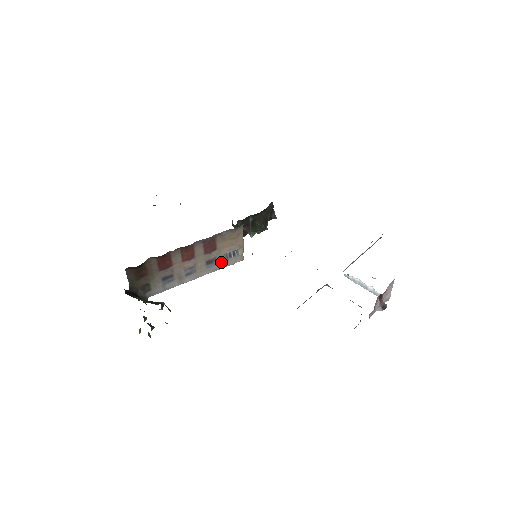
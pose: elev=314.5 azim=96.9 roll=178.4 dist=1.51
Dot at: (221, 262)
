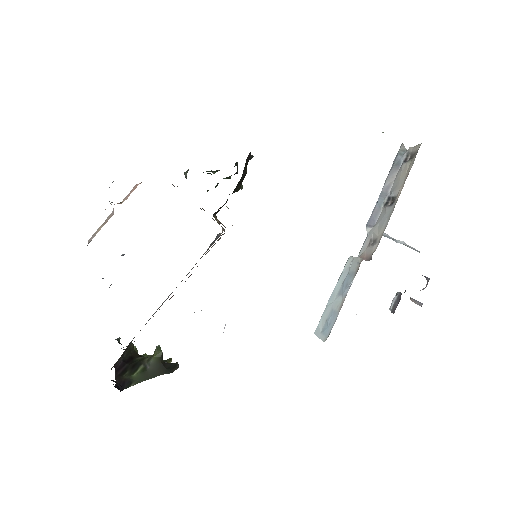
Dot at: occluded
